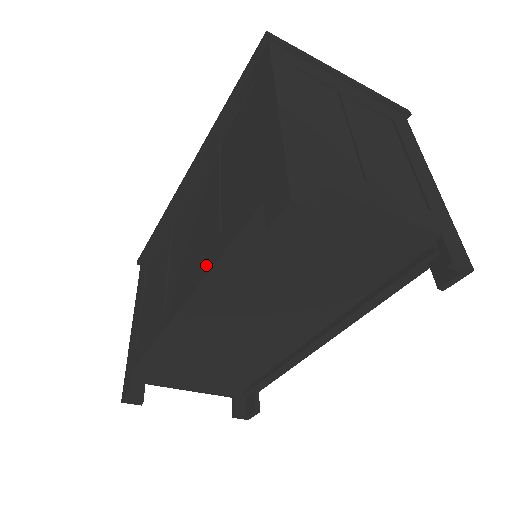
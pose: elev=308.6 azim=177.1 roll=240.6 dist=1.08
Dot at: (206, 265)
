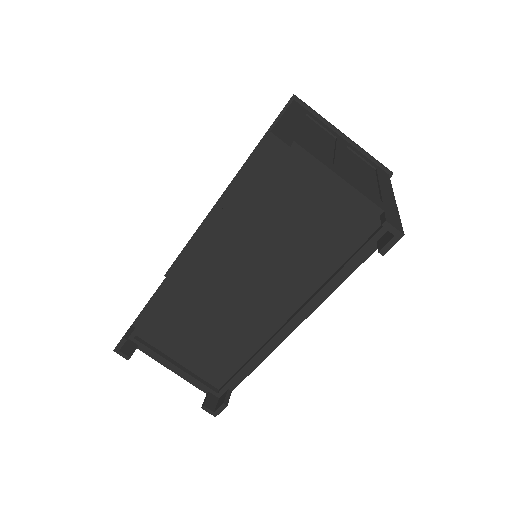
Dot at: occluded
